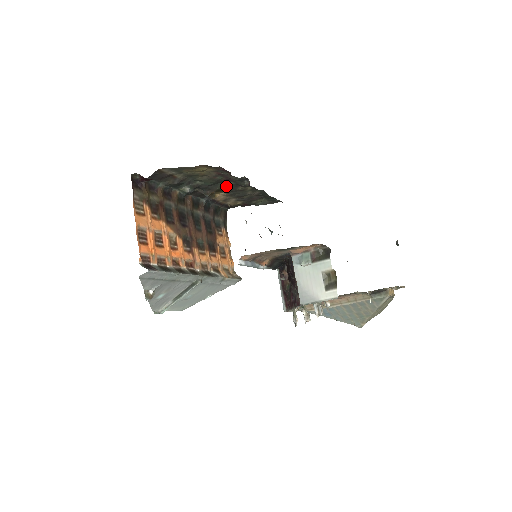
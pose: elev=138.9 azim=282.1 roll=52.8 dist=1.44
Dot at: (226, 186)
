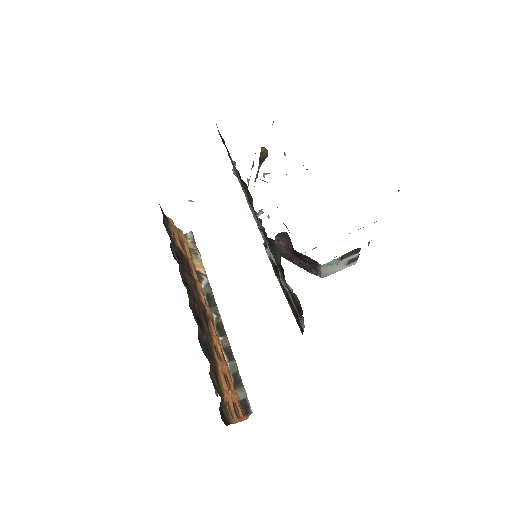
Dot at: occluded
